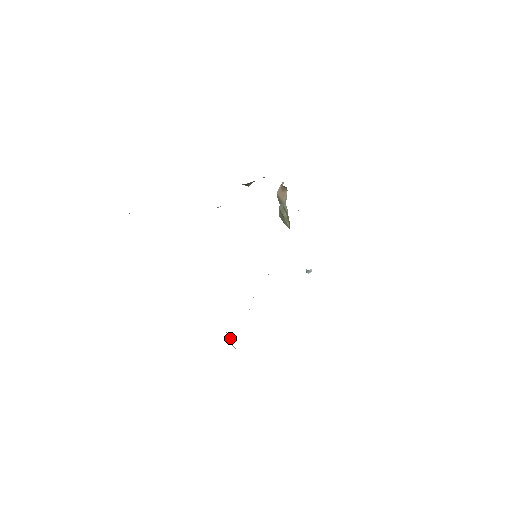
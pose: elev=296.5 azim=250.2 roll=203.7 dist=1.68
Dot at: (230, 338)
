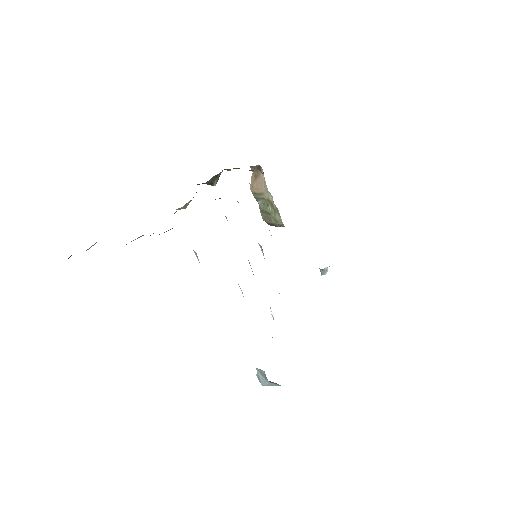
Dot at: (264, 374)
